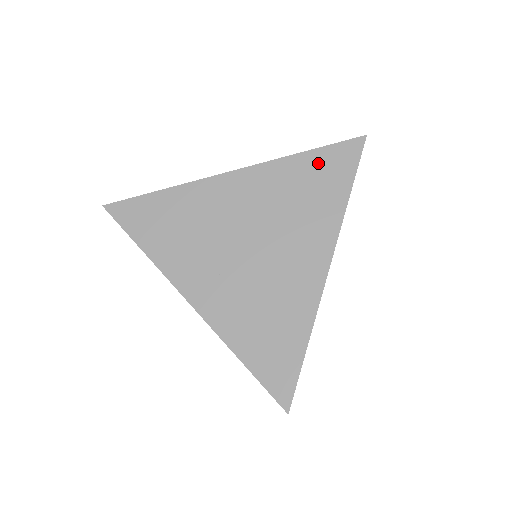
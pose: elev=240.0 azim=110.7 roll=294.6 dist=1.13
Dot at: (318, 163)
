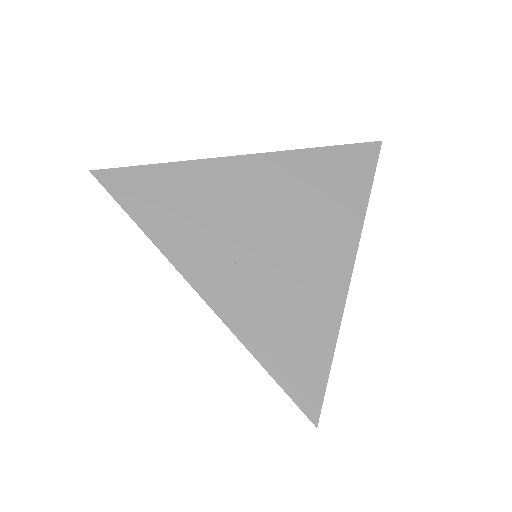
Dot at: (338, 160)
